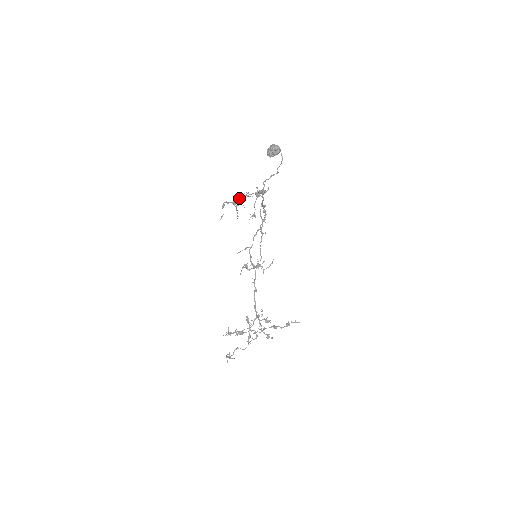
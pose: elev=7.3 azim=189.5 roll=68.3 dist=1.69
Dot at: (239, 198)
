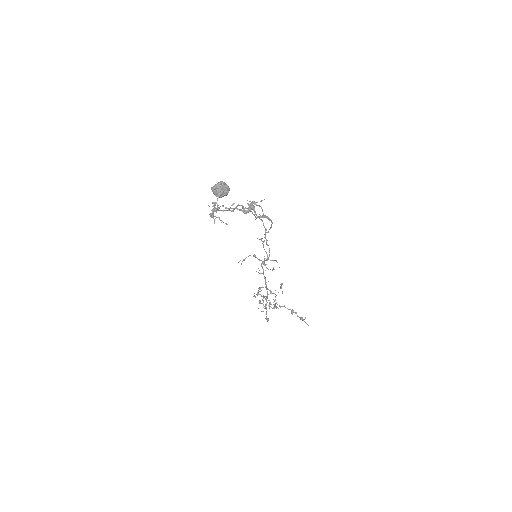
Dot at: (218, 208)
